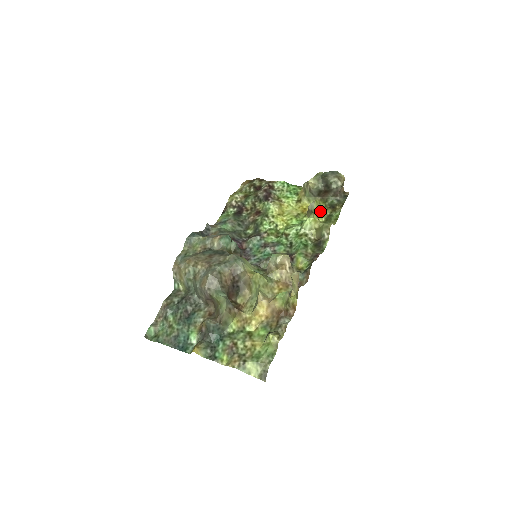
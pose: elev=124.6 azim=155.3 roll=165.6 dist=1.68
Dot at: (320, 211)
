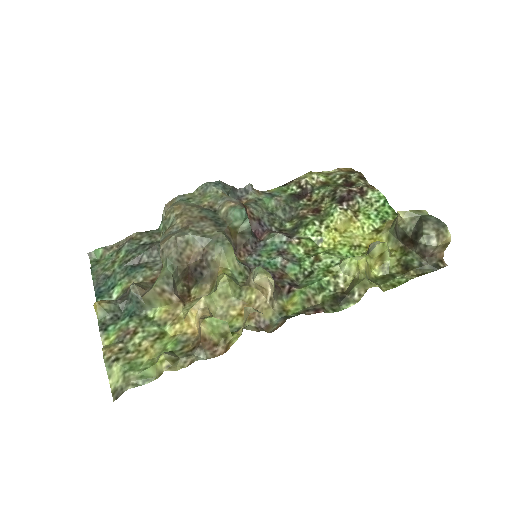
Dot at: (384, 260)
